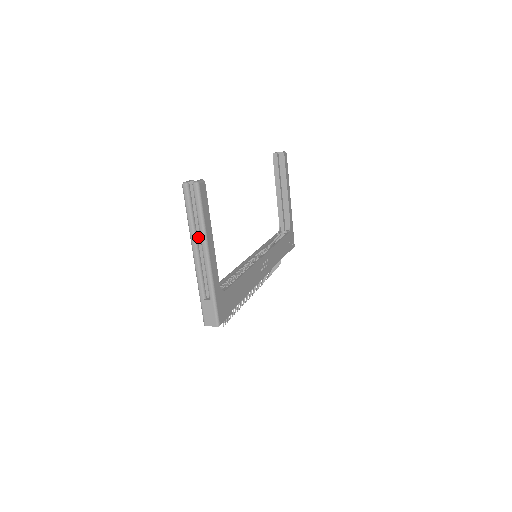
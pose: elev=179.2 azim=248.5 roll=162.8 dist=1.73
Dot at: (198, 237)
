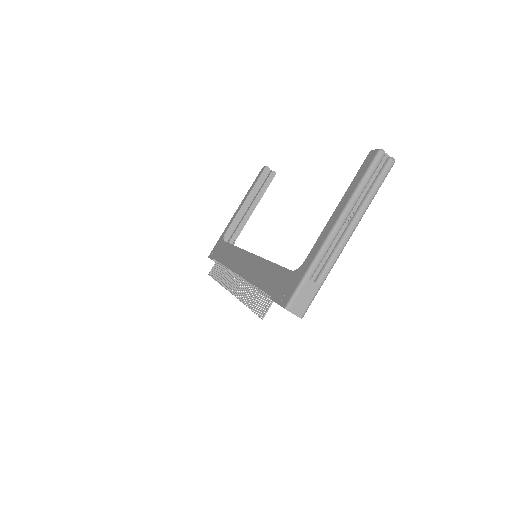
Dot at: (352, 210)
